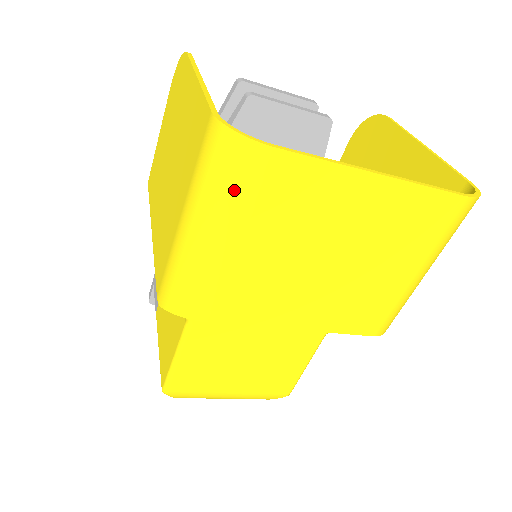
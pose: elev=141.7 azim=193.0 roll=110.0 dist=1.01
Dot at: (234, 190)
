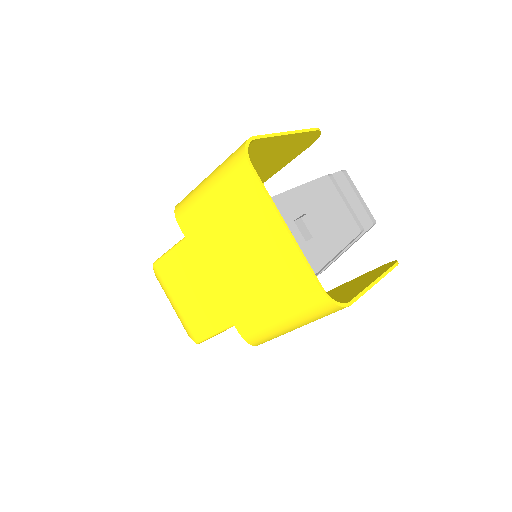
Dot at: (227, 171)
